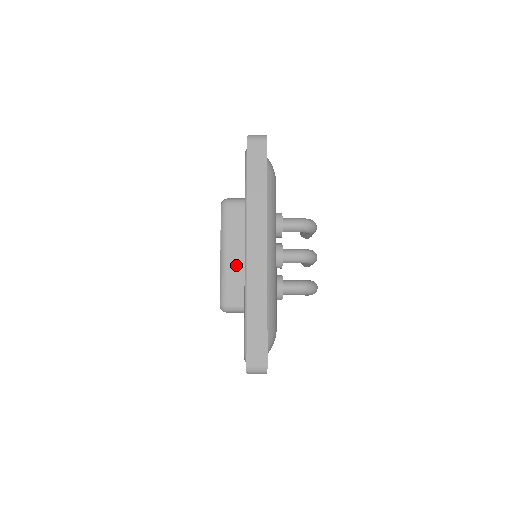
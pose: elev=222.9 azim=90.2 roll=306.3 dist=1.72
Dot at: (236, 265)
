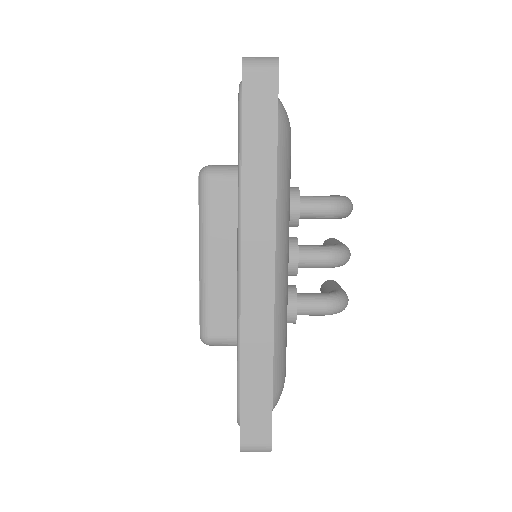
Dot at: (224, 278)
